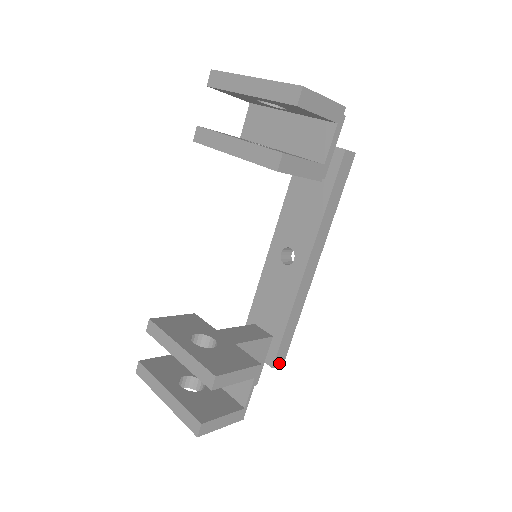
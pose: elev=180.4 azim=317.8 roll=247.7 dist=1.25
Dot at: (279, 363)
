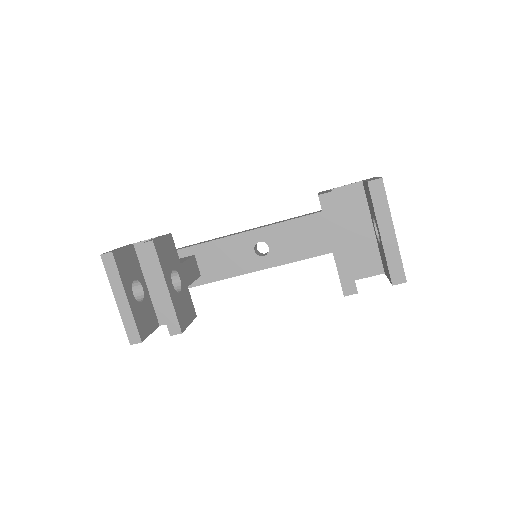
Dot at: occluded
